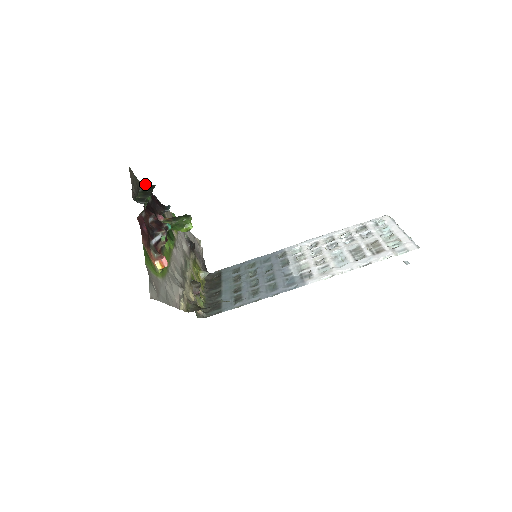
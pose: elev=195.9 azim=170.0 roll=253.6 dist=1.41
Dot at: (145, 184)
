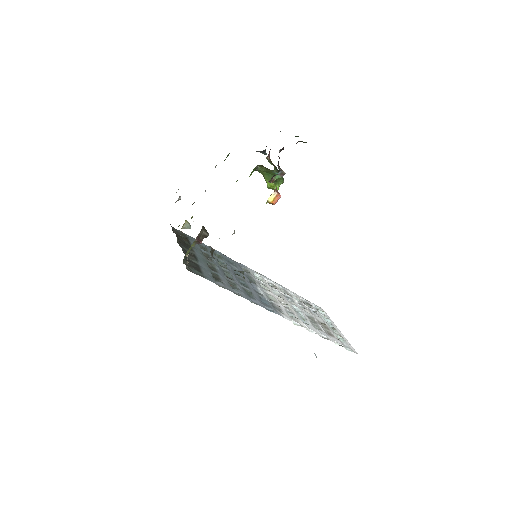
Dot at: occluded
